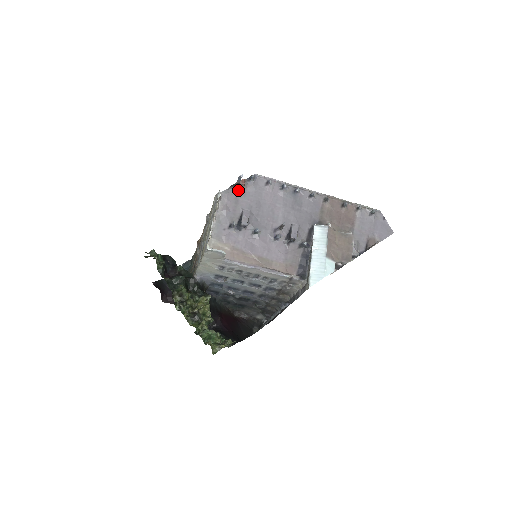
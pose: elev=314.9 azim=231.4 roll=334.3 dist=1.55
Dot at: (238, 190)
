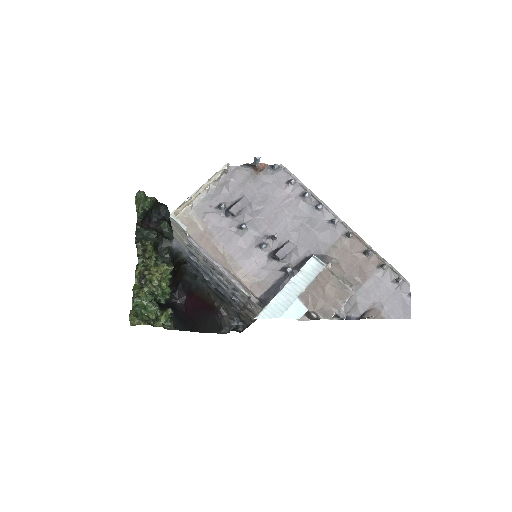
Dot at: (252, 173)
